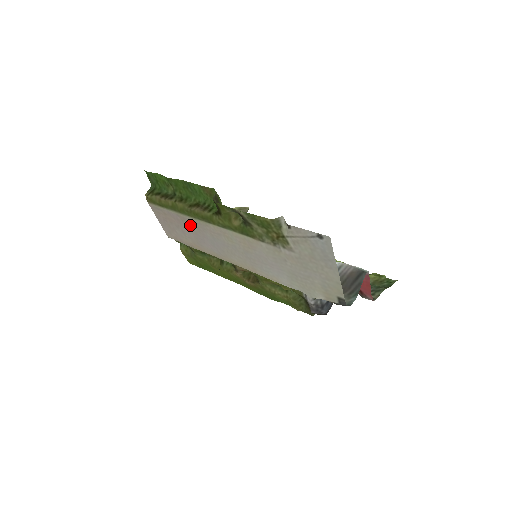
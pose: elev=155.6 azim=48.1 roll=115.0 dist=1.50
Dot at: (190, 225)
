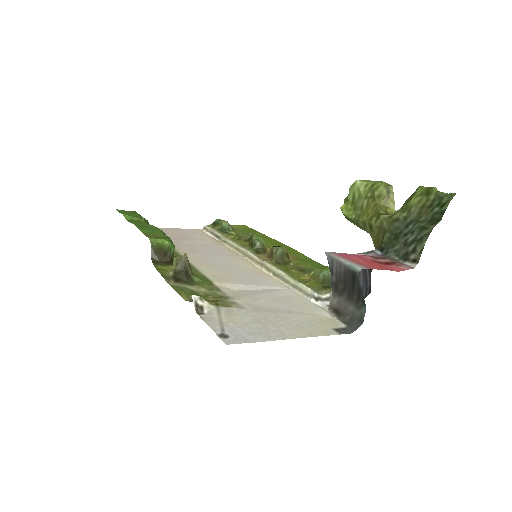
Dot at: (185, 246)
